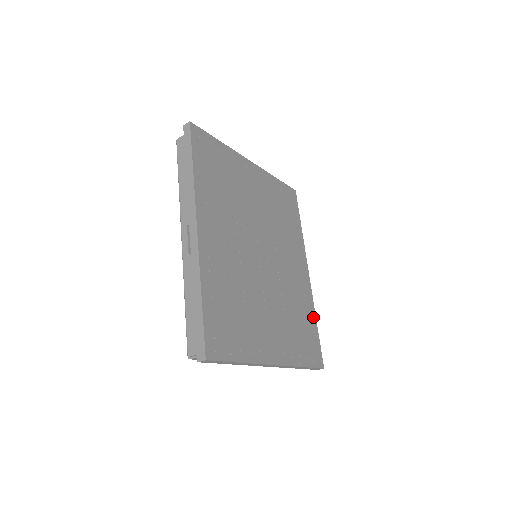
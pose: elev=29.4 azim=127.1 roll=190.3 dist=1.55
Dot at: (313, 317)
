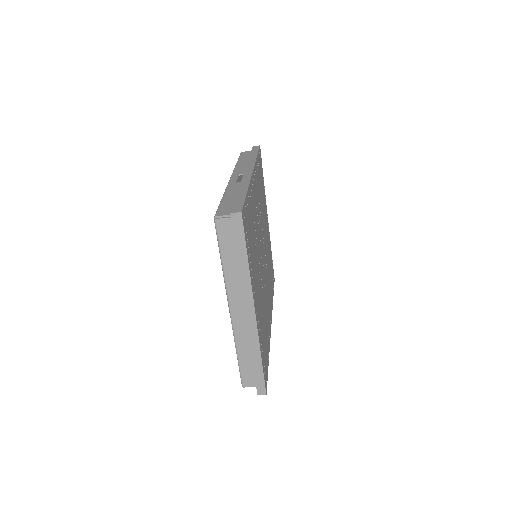
Dot at: (268, 352)
